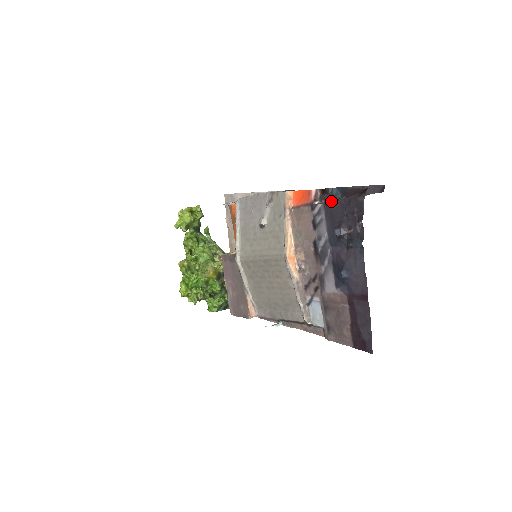
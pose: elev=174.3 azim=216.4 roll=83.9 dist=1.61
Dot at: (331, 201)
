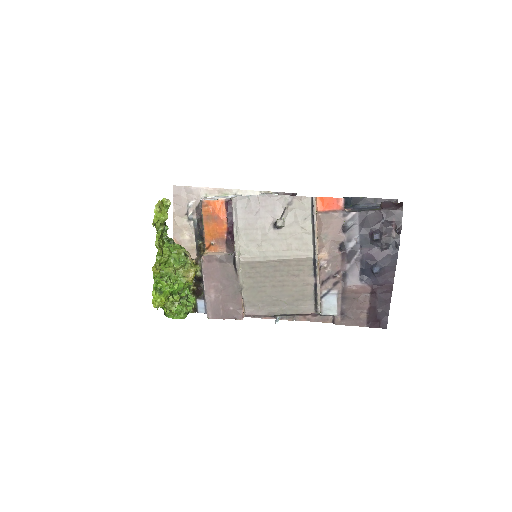
Dot at: (368, 210)
